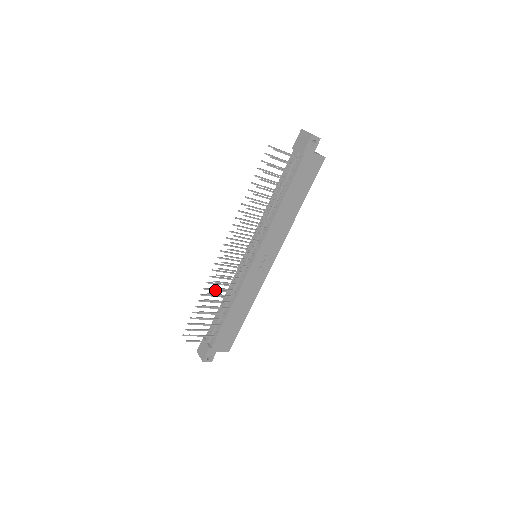
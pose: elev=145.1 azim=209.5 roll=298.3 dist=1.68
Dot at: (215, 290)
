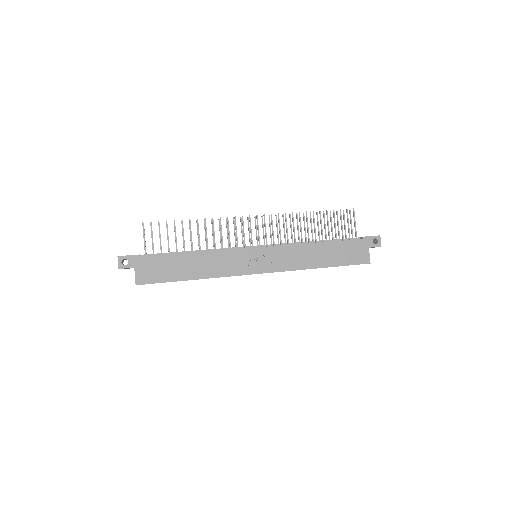
Dot at: (205, 234)
